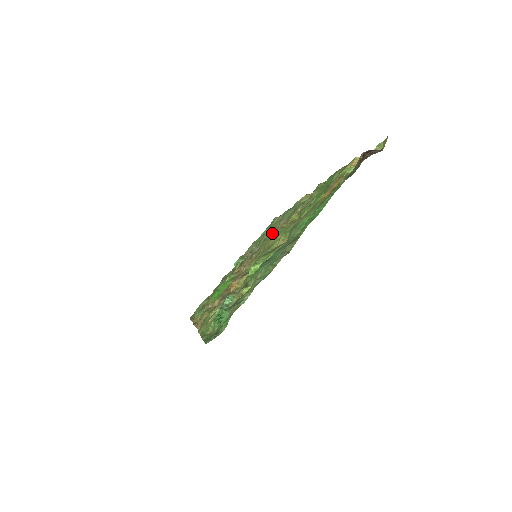
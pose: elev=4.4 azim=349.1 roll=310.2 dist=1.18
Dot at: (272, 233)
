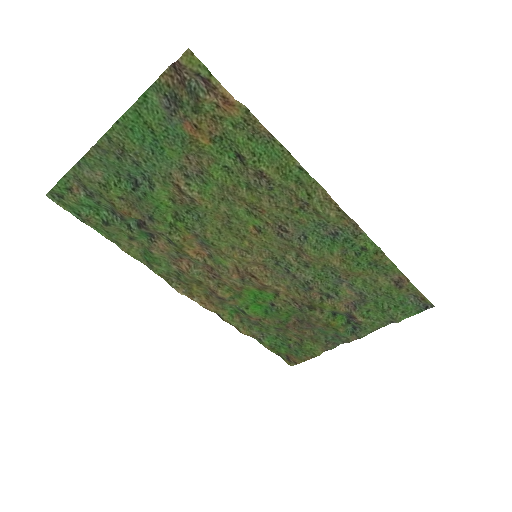
Dot at: (308, 257)
